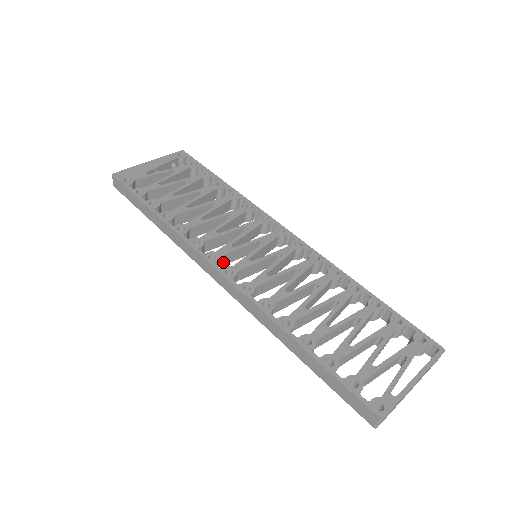
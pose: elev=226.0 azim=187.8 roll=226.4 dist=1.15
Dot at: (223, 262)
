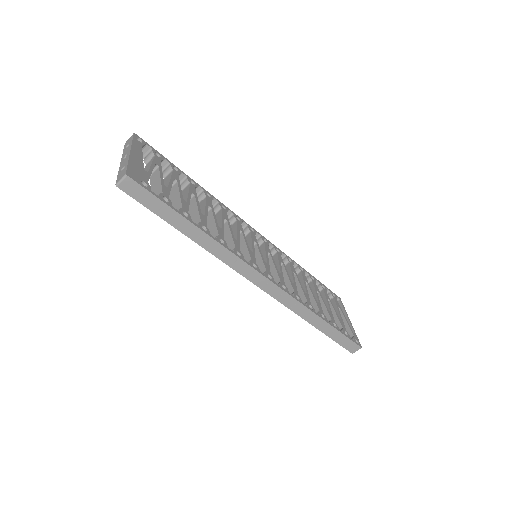
Dot at: occluded
